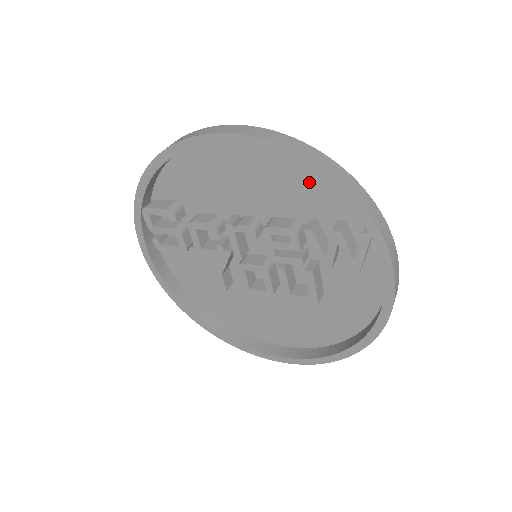
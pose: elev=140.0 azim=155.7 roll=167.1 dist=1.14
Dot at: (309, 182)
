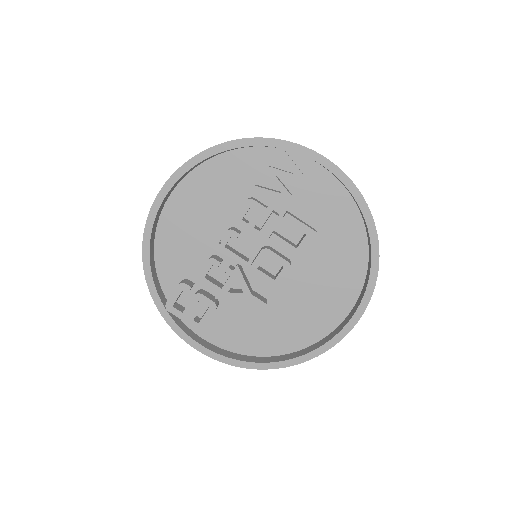
Dot at: (229, 169)
